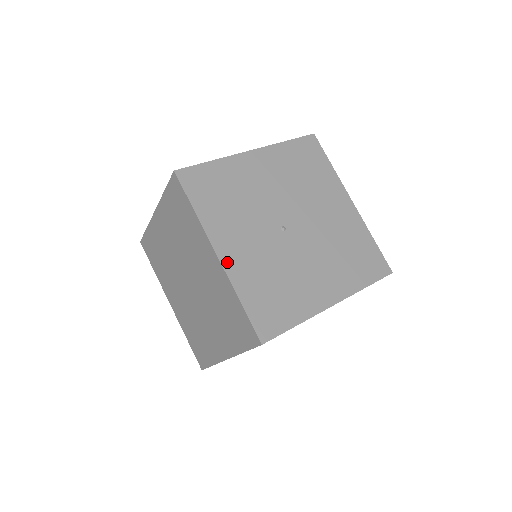
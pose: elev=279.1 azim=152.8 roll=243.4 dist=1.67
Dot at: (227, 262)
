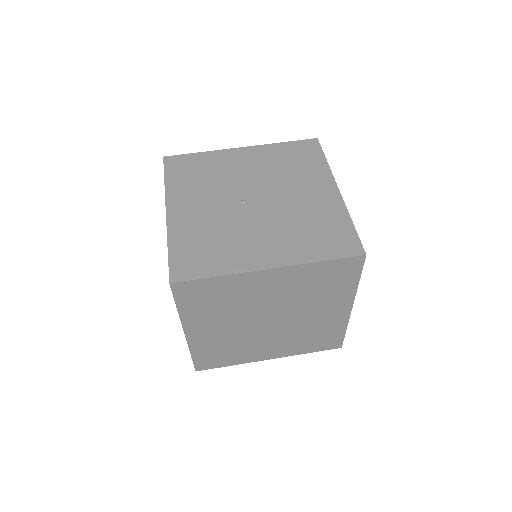
Dot at: (172, 218)
